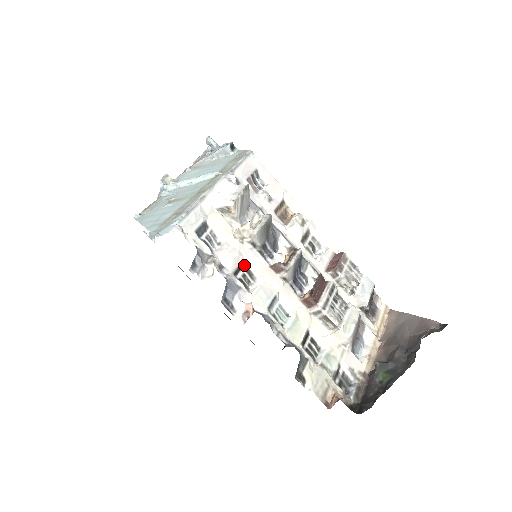
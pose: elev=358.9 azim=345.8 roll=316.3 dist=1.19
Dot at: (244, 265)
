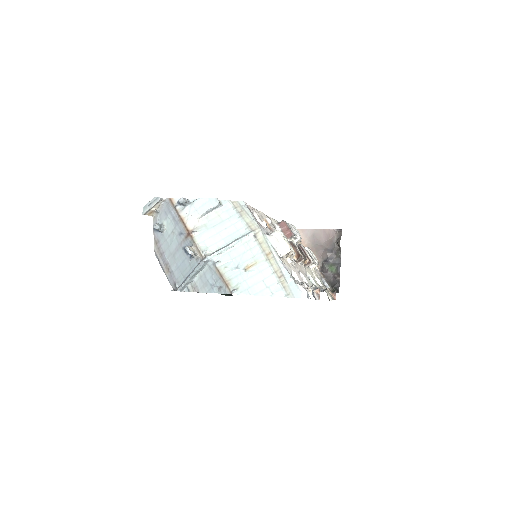
Dot at: occluded
